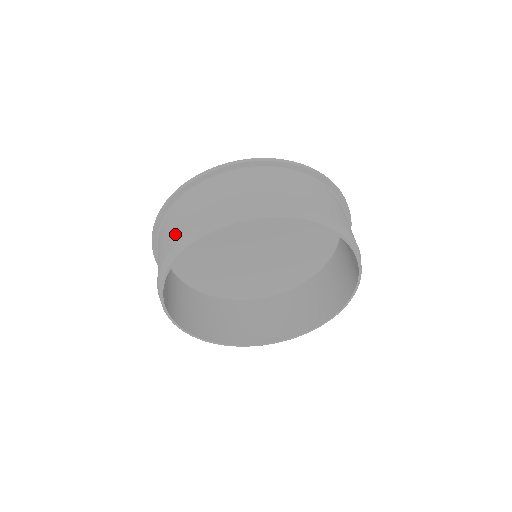
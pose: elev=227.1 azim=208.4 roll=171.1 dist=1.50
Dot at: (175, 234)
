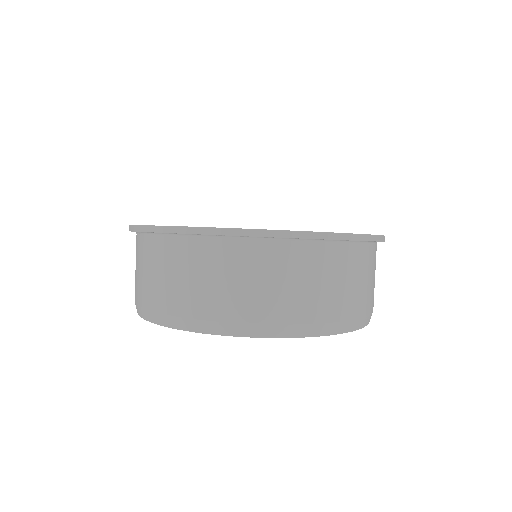
Dot at: (195, 298)
